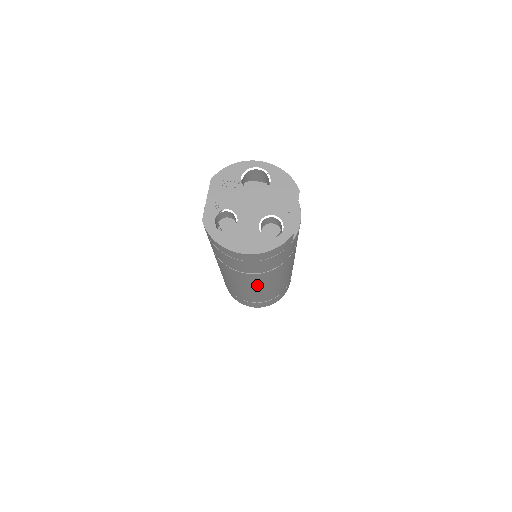
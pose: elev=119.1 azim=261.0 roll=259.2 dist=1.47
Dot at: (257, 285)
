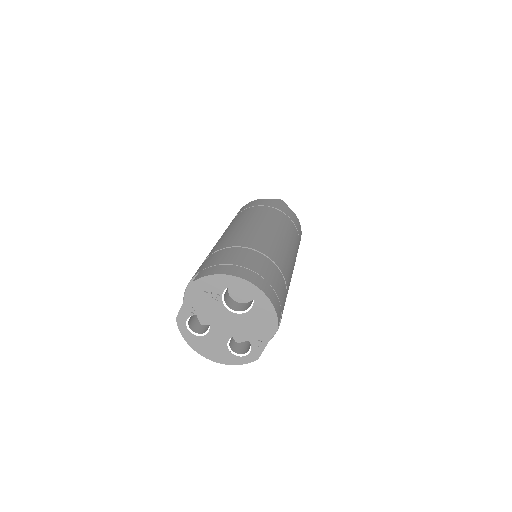
Dot at: occluded
